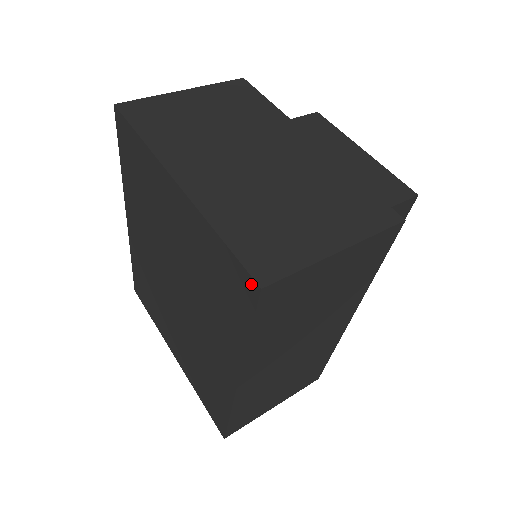
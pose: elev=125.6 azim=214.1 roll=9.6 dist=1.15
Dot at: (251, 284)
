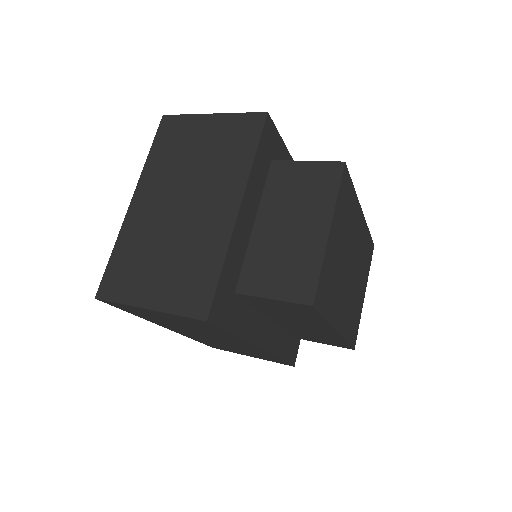
Dot at: occluded
